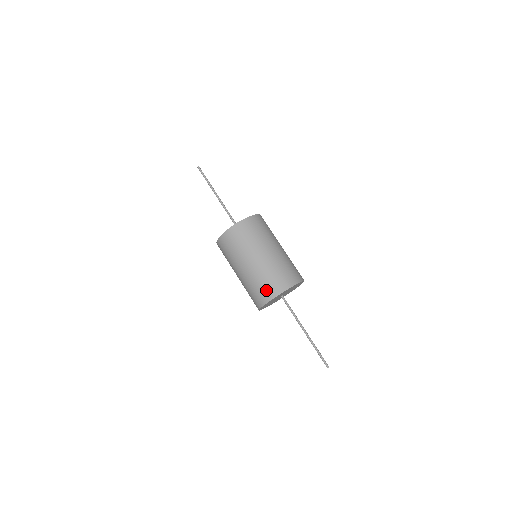
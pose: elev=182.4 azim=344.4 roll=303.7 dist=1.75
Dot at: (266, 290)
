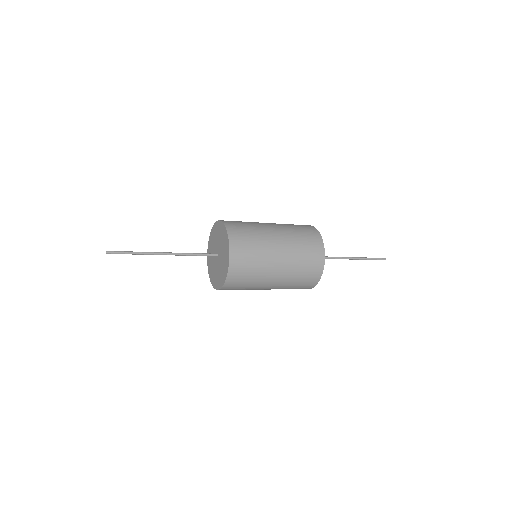
Dot at: (313, 262)
